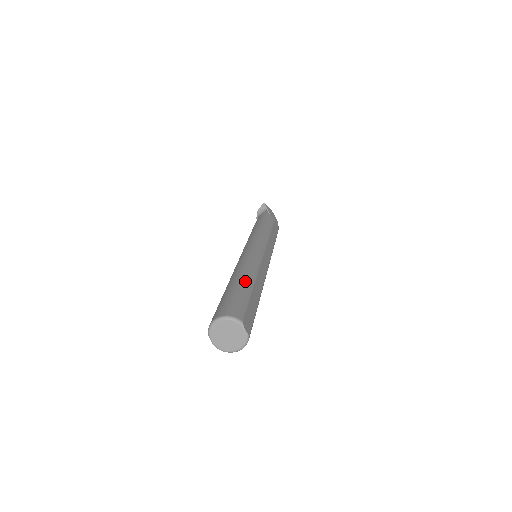
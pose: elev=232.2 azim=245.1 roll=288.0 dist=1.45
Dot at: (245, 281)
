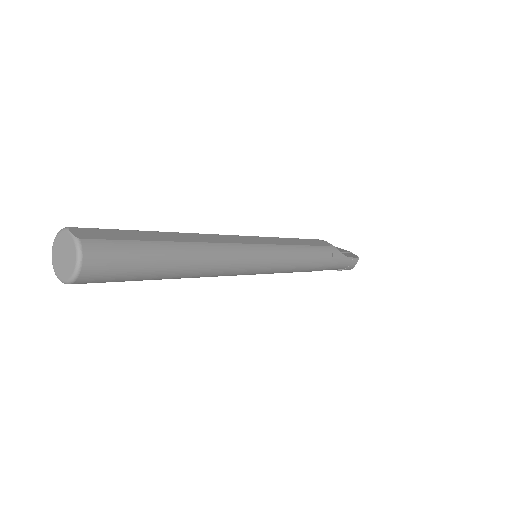
Dot at: occluded
